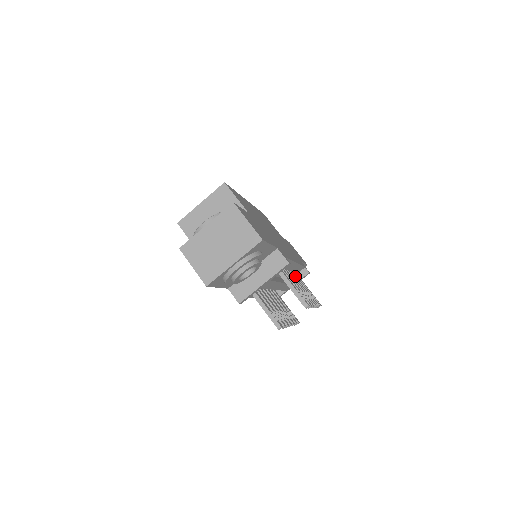
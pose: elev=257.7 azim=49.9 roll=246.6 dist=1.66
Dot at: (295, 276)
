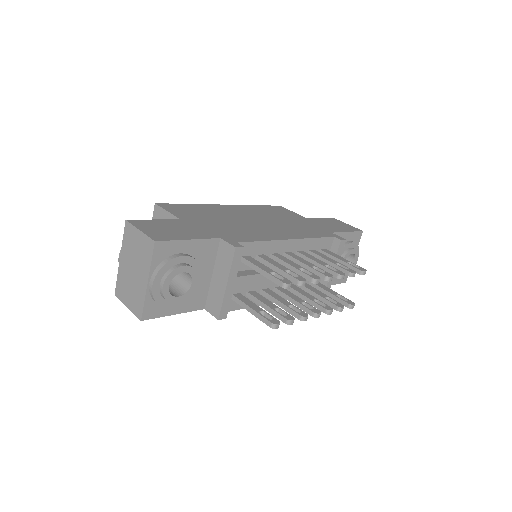
Dot at: (308, 254)
